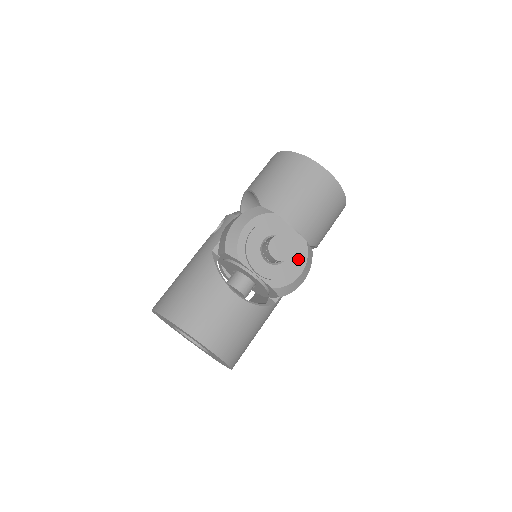
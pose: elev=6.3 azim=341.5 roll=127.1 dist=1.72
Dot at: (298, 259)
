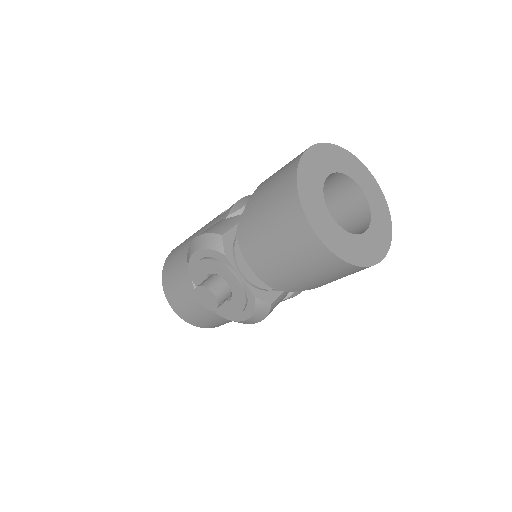
Dot at: (241, 308)
